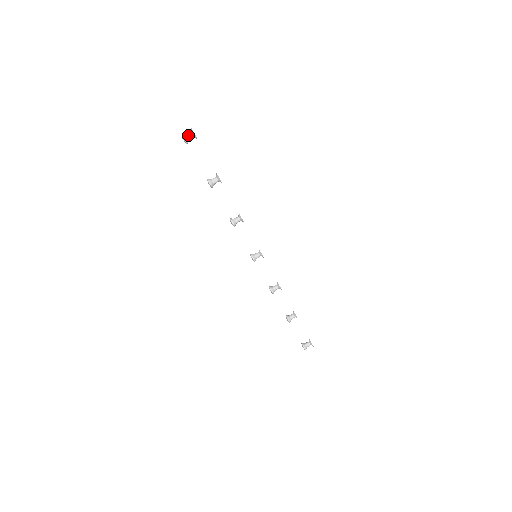
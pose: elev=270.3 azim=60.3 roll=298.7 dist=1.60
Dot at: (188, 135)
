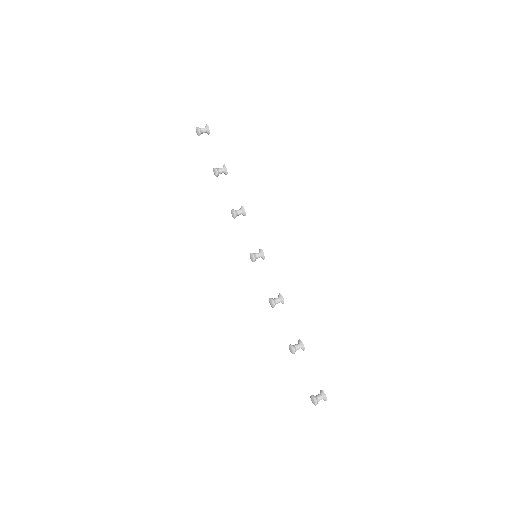
Dot at: (202, 128)
